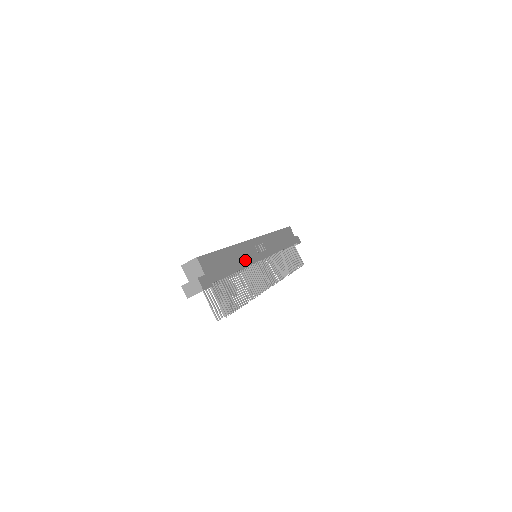
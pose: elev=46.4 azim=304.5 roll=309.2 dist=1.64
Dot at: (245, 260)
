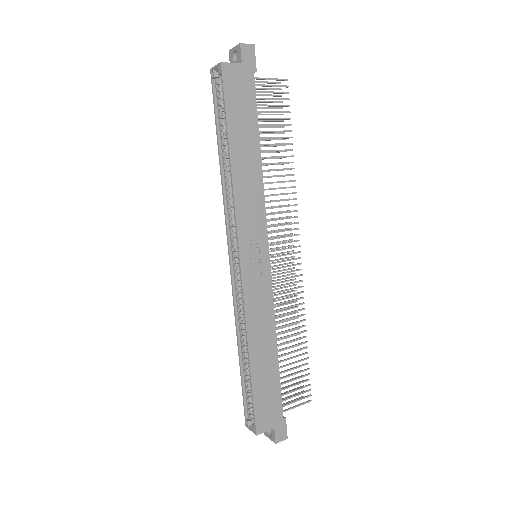
Dot at: (267, 322)
